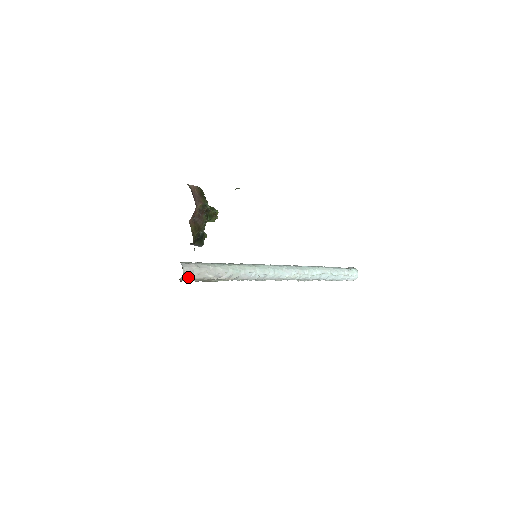
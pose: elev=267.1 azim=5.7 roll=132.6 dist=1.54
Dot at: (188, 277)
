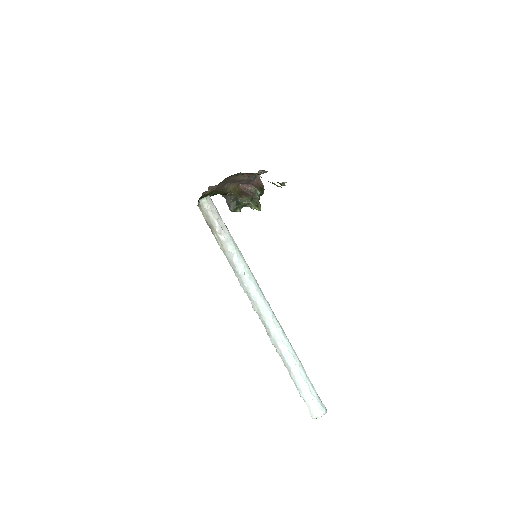
Dot at: (205, 205)
